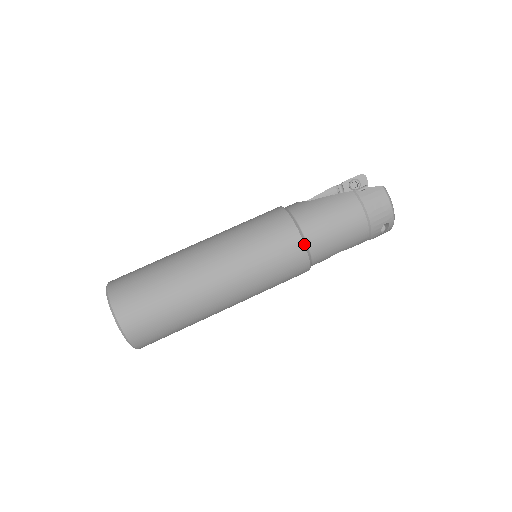
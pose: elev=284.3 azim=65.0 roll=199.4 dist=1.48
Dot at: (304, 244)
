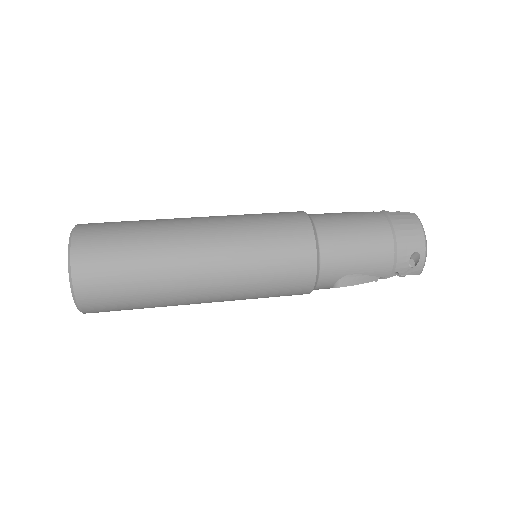
Dot at: (314, 236)
